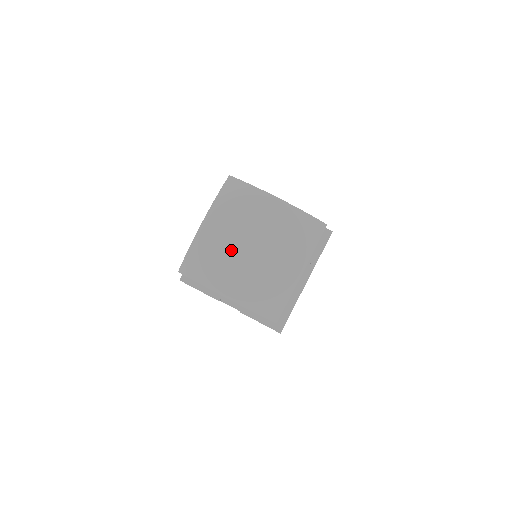
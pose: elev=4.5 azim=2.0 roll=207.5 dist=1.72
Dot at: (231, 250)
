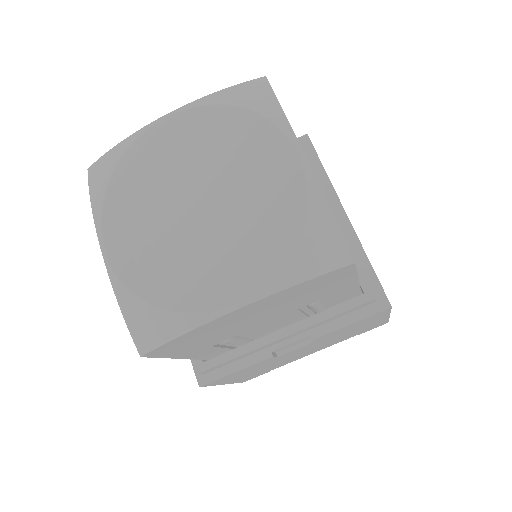
Dot at: (176, 241)
